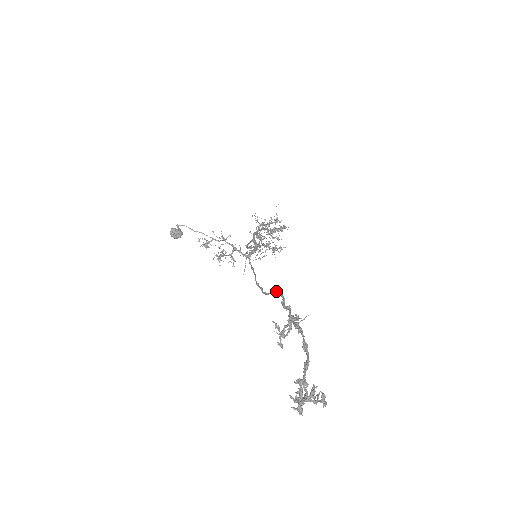
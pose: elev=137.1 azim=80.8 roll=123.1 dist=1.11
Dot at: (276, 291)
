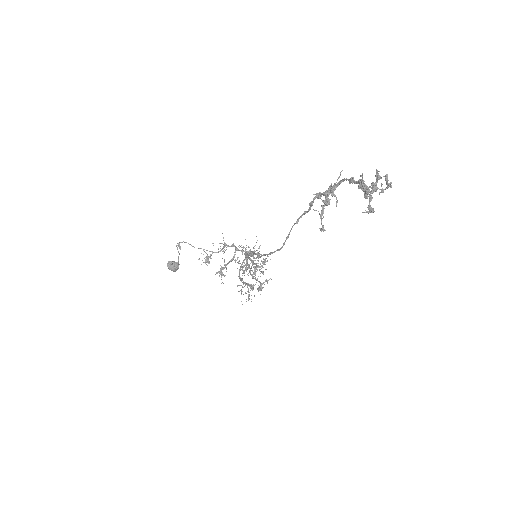
Dot at: (297, 219)
